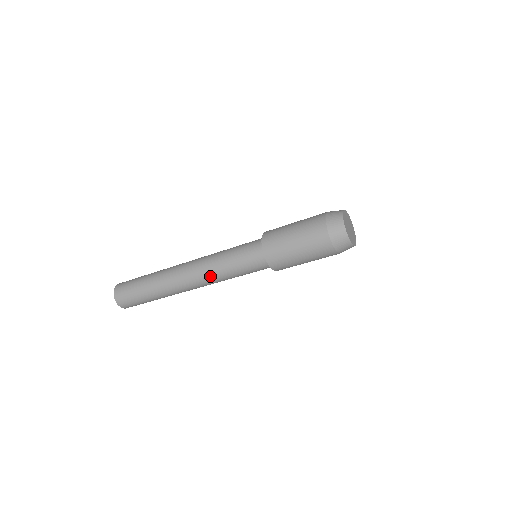
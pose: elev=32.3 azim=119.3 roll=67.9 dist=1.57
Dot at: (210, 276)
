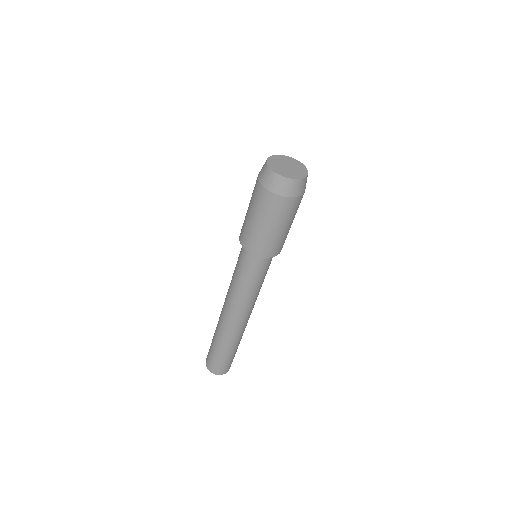
Dot at: (240, 302)
